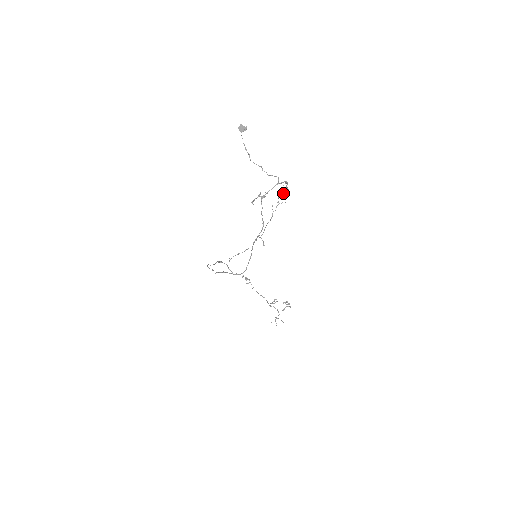
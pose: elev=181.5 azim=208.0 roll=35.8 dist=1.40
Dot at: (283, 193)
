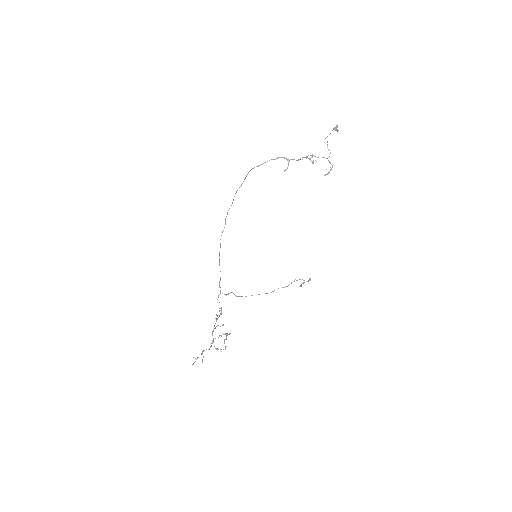
Dot at: occluded
